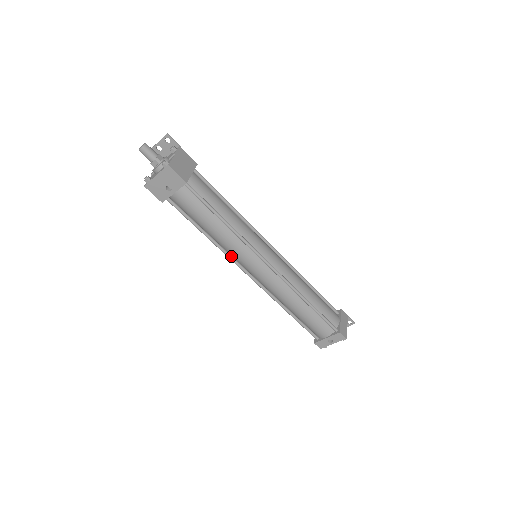
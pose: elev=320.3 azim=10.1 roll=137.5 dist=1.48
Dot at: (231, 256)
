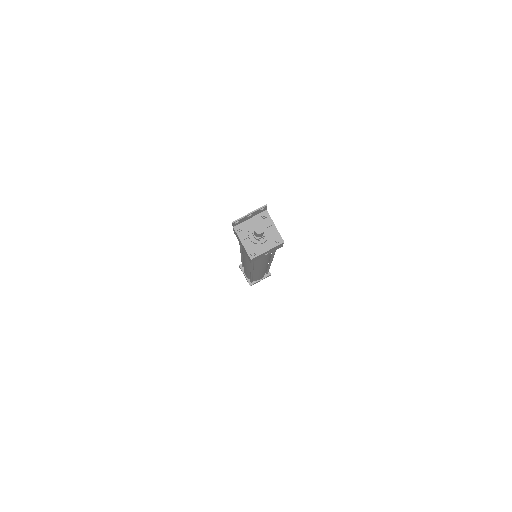
Dot at: occluded
